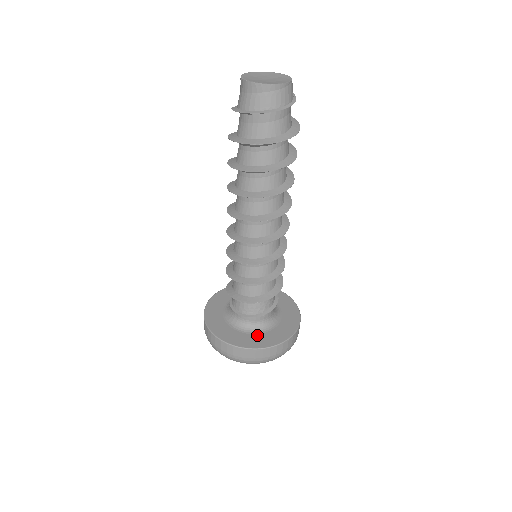
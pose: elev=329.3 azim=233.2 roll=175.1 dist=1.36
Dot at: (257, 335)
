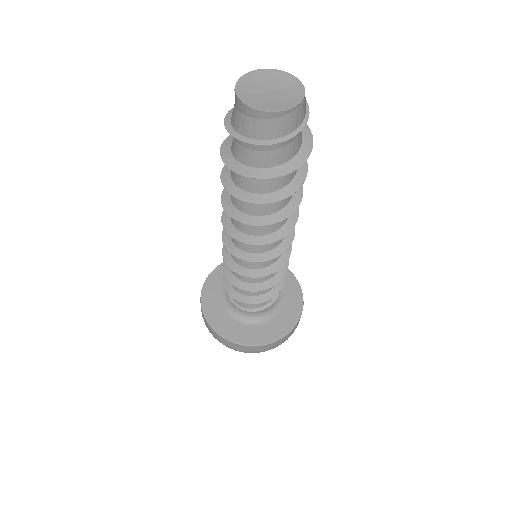
Dot at: (246, 327)
